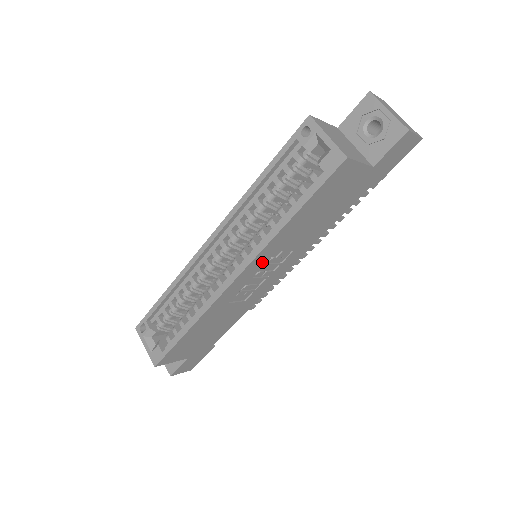
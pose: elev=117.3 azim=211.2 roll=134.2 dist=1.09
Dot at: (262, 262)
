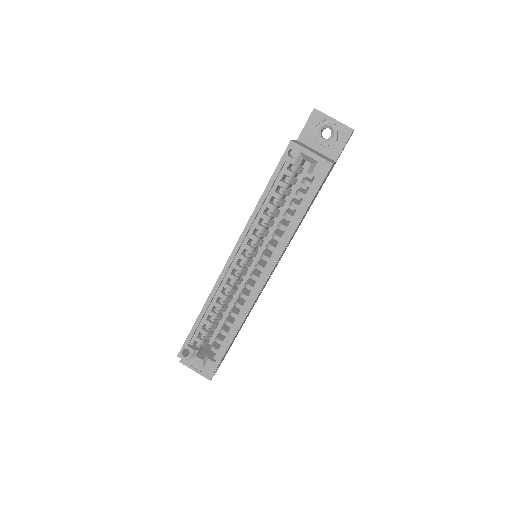
Dot at: occluded
